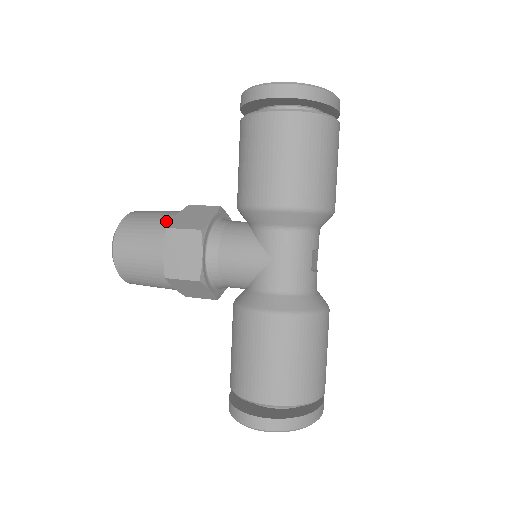
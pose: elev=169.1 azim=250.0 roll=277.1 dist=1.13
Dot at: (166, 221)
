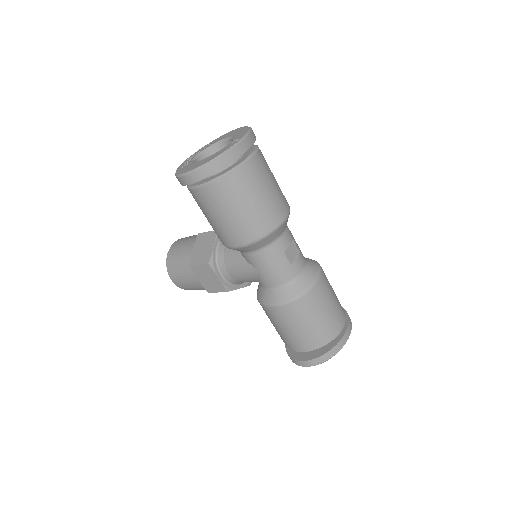
Dot at: (189, 257)
